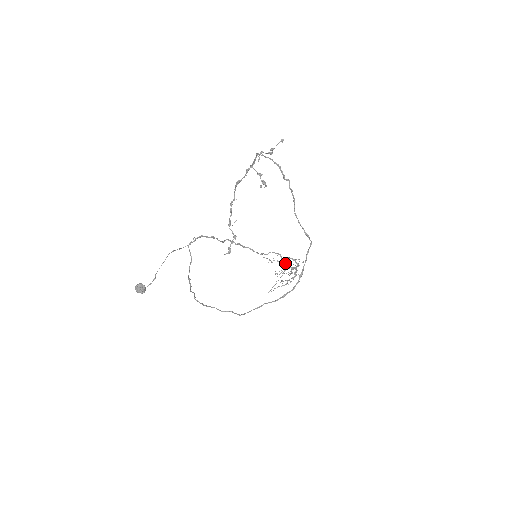
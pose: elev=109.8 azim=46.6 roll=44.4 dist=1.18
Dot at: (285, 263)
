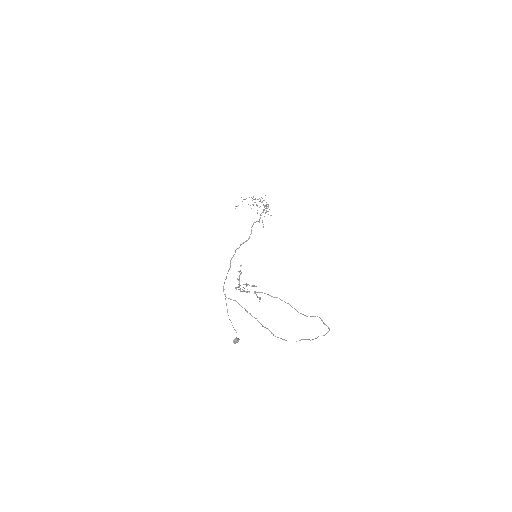
Dot at: occluded
